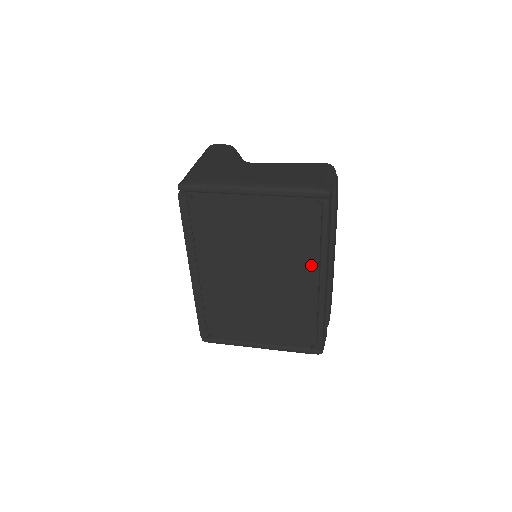
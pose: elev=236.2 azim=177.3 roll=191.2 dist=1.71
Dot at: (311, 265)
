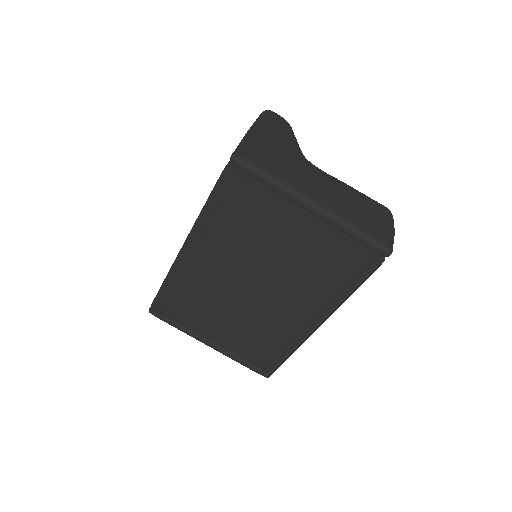
Dot at: (319, 304)
